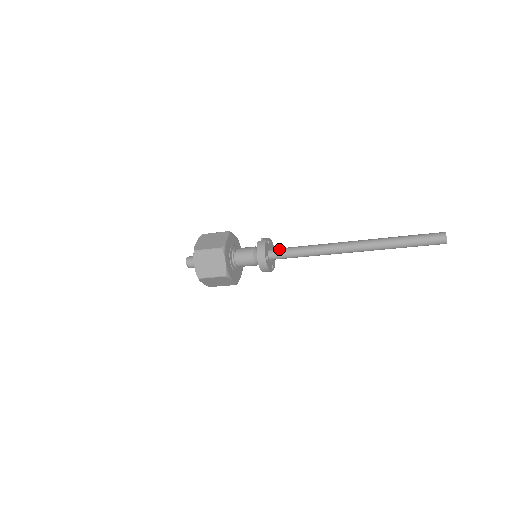
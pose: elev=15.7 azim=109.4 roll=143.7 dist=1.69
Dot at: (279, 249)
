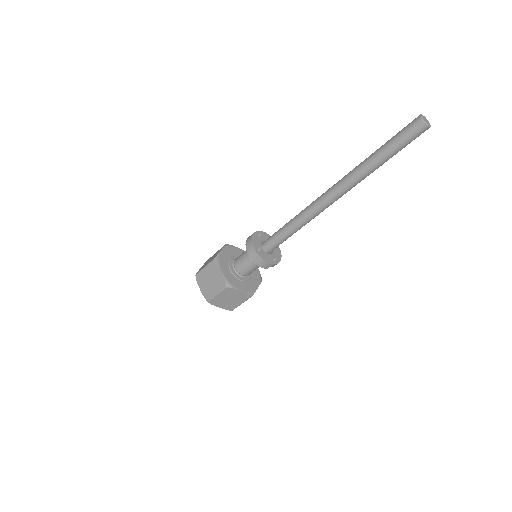
Dot at: (270, 236)
